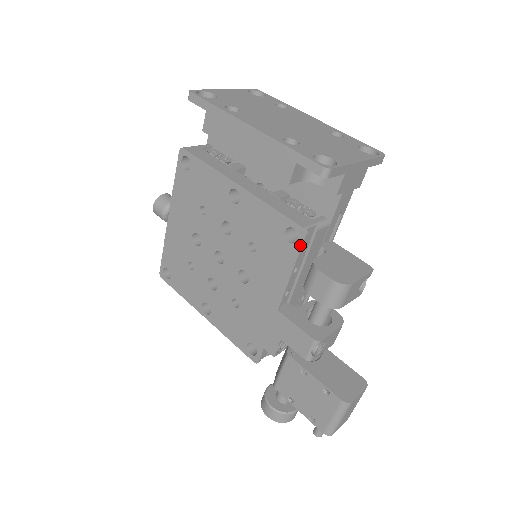
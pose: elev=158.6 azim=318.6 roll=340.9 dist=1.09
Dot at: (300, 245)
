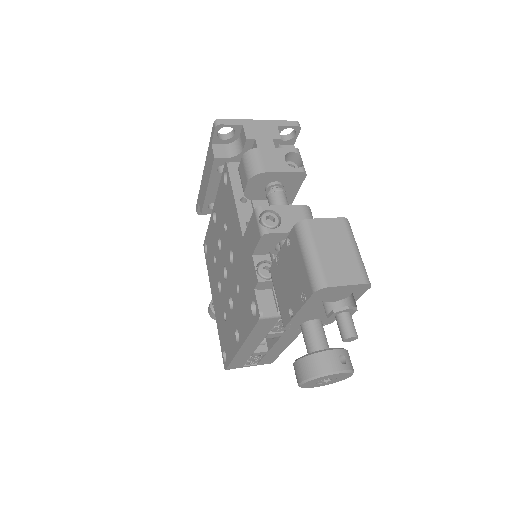
Dot at: (228, 174)
